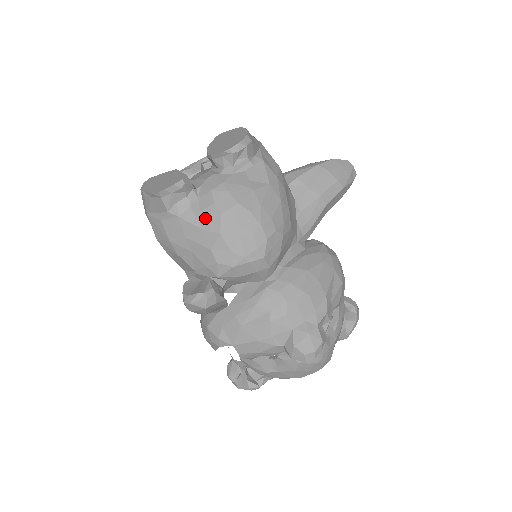
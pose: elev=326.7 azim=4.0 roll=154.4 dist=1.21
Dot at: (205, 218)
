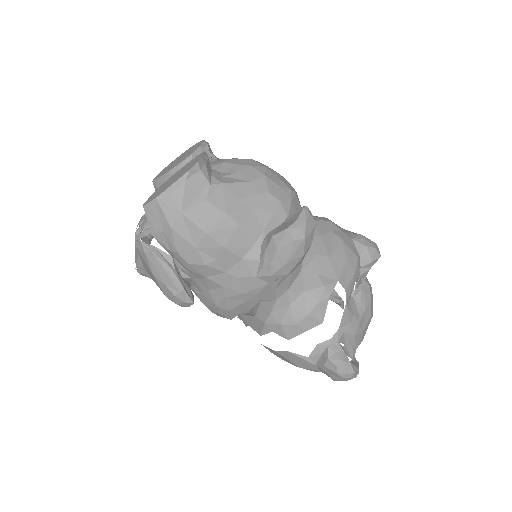
Dot at: (243, 175)
